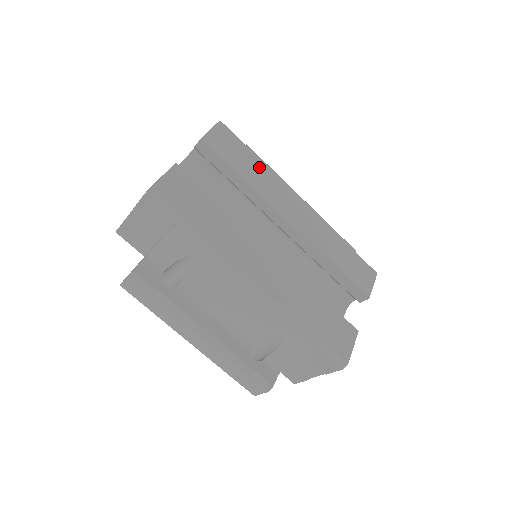
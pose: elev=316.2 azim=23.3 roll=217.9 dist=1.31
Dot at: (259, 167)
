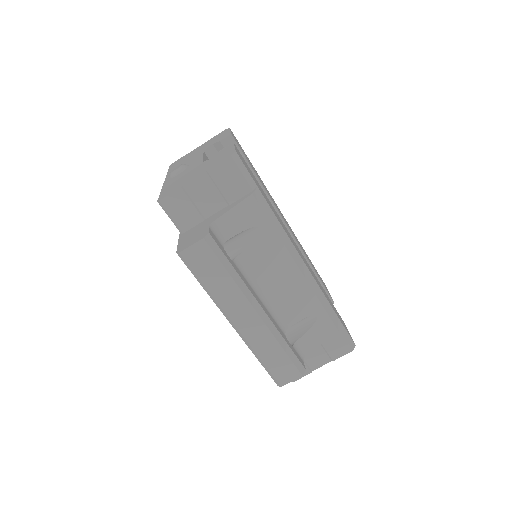
Dot at: occluded
